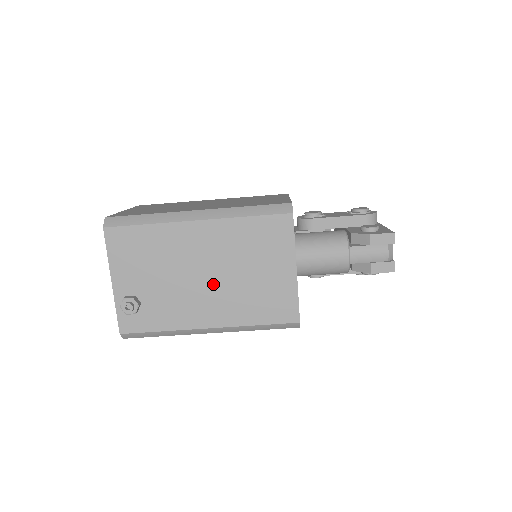
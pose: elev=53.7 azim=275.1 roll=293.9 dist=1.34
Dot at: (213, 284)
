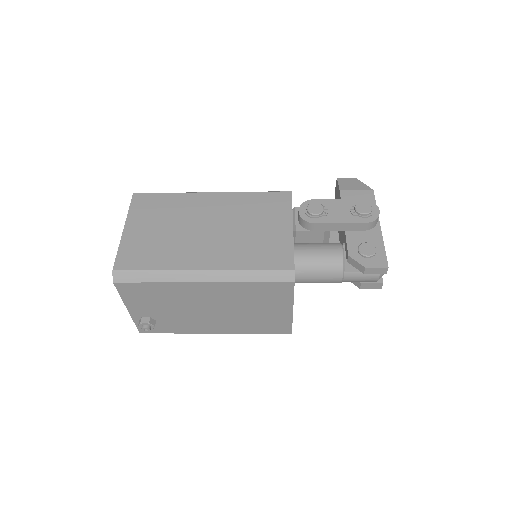
Dot at: (219, 314)
